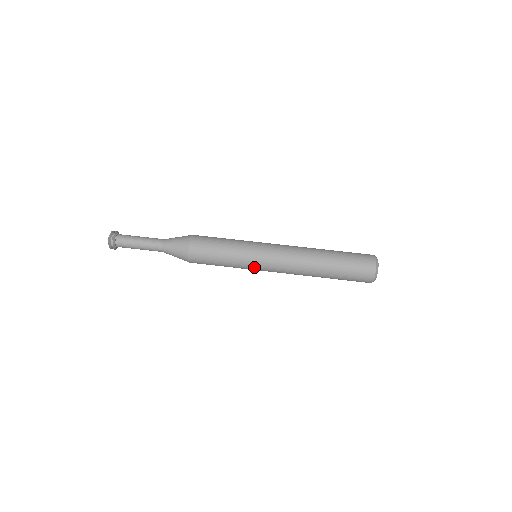
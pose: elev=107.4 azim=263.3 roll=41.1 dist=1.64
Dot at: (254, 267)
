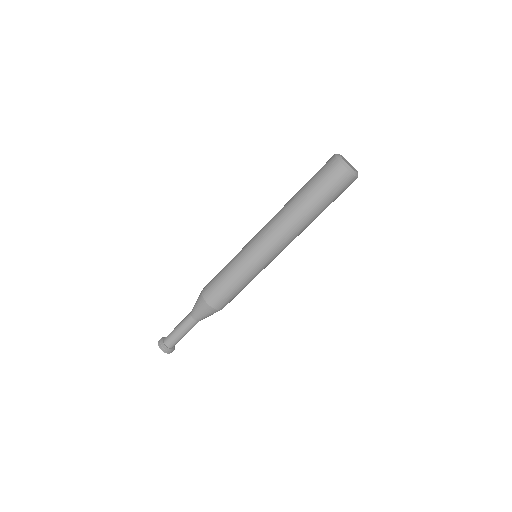
Dot at: occluded
